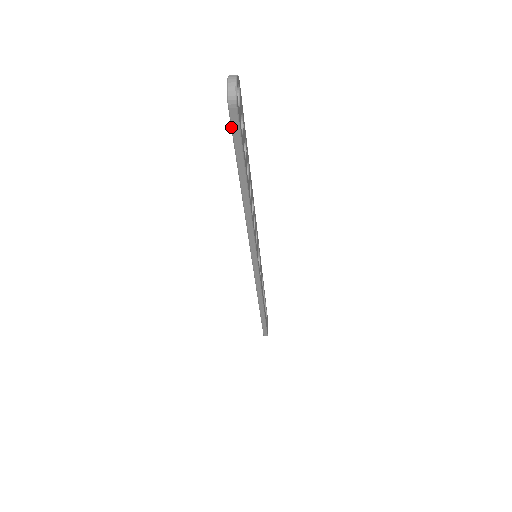
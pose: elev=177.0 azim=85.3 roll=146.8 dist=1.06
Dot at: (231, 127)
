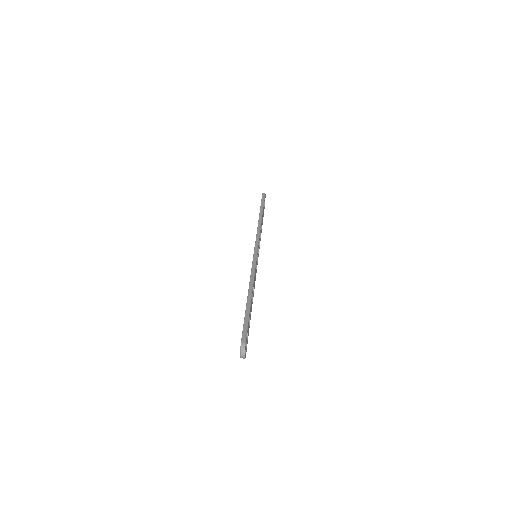
Dot at: occluded
